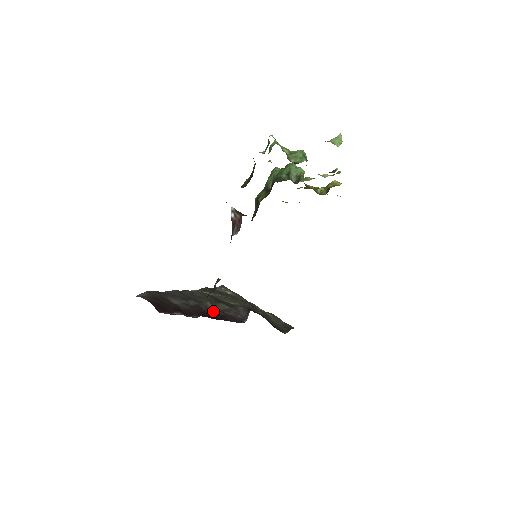
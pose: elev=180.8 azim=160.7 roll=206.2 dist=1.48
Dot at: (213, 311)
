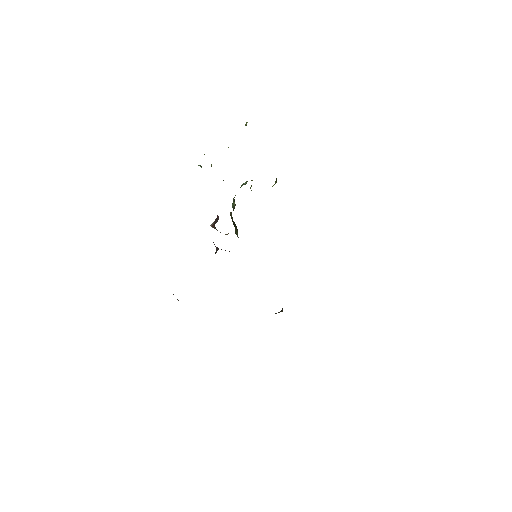
Dot at: occluded
